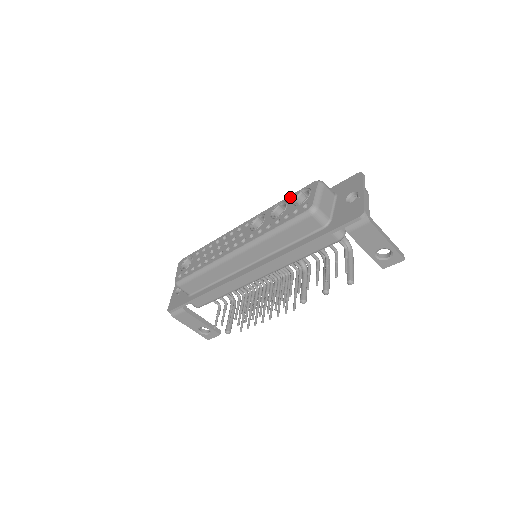
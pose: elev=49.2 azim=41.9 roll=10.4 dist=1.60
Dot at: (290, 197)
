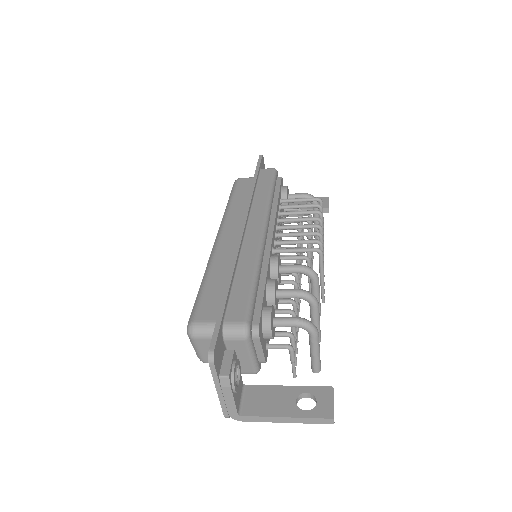
Dot at: occluded
